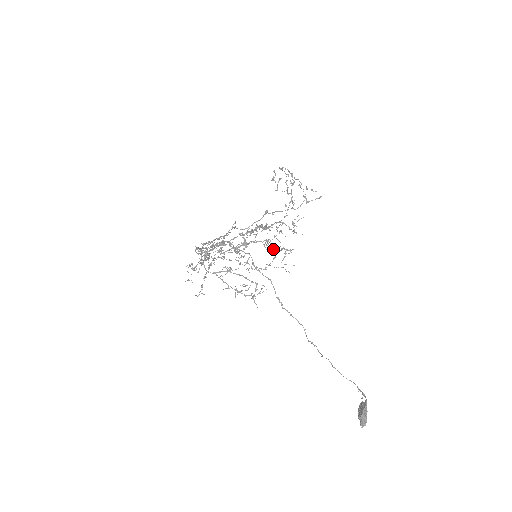
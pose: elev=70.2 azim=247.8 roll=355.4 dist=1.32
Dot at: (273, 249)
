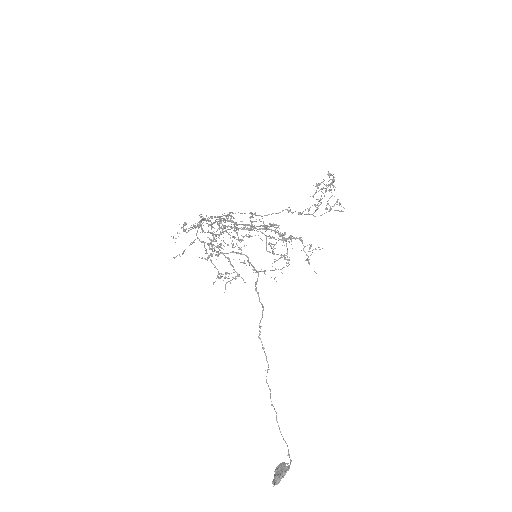
Dot at: occluded
